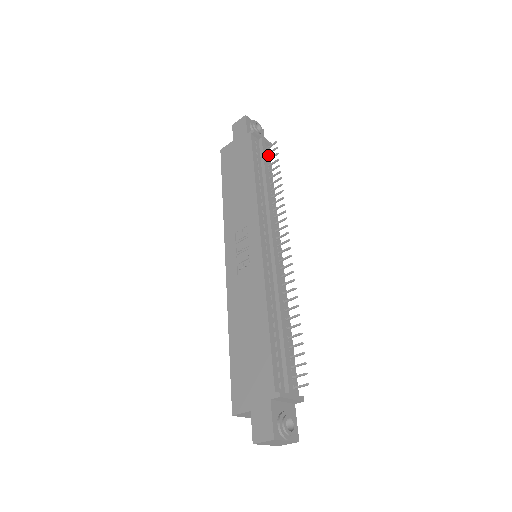
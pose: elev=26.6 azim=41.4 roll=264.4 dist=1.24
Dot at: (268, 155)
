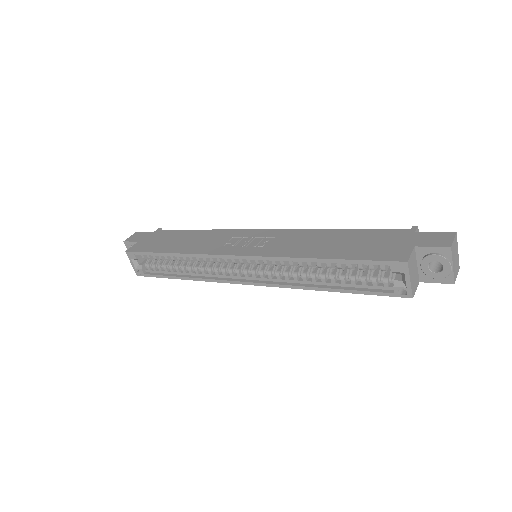
Dot at: occluded
